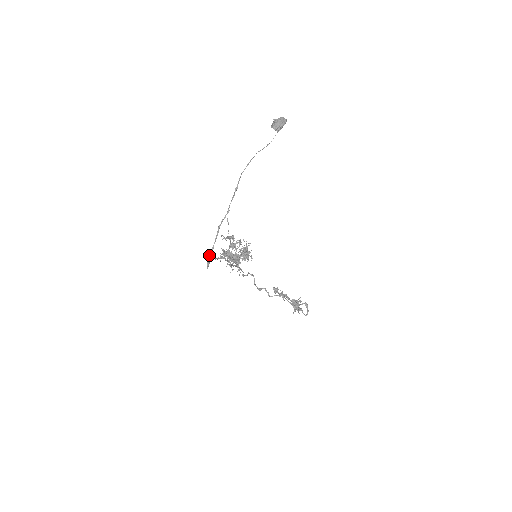
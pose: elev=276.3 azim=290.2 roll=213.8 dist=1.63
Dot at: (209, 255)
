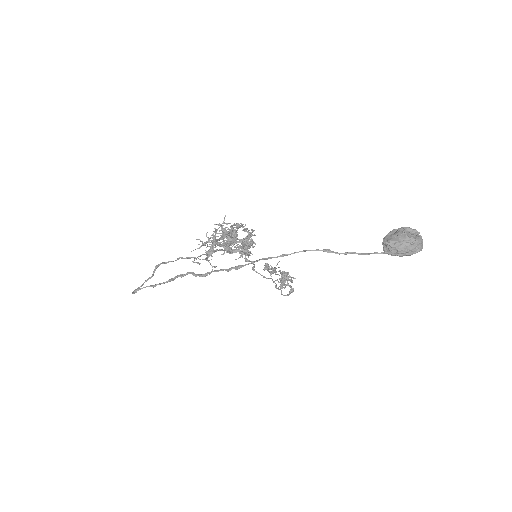
Dot at: occluded
